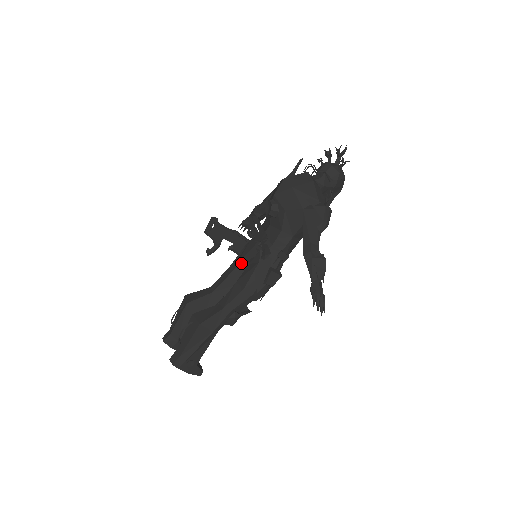
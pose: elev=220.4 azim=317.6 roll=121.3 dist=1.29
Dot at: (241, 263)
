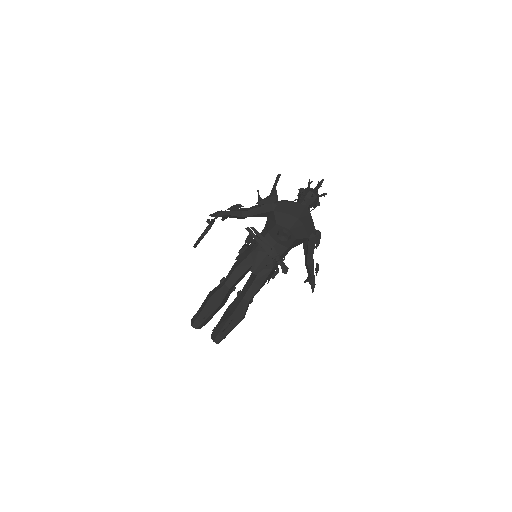
Dot at: (258, 271)
